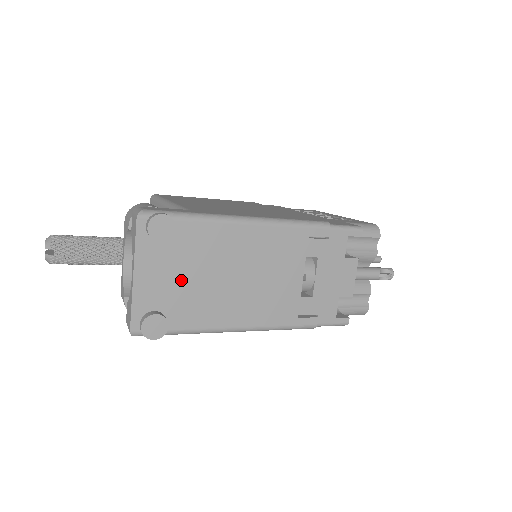
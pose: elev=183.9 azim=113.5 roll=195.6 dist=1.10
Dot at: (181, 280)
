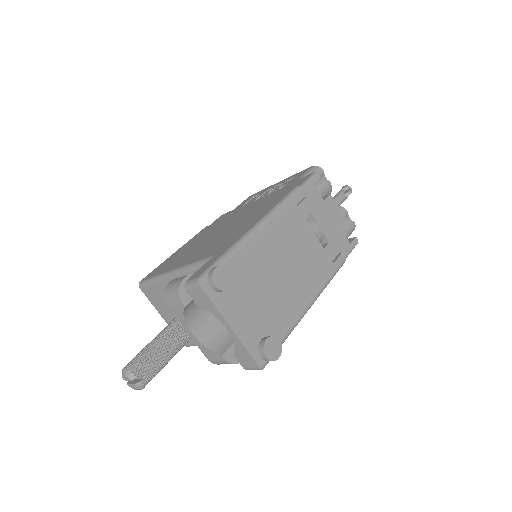
Dot at: (258, 303)
